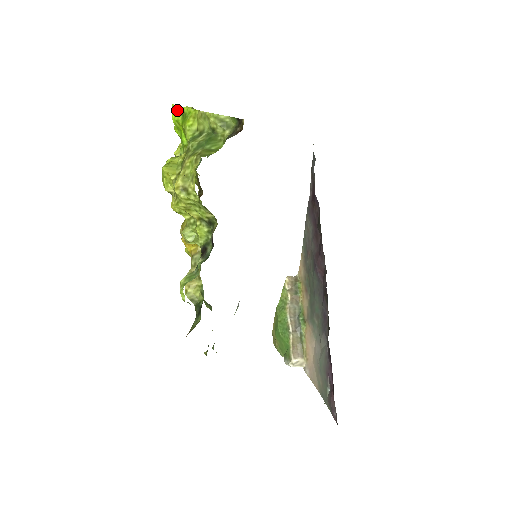
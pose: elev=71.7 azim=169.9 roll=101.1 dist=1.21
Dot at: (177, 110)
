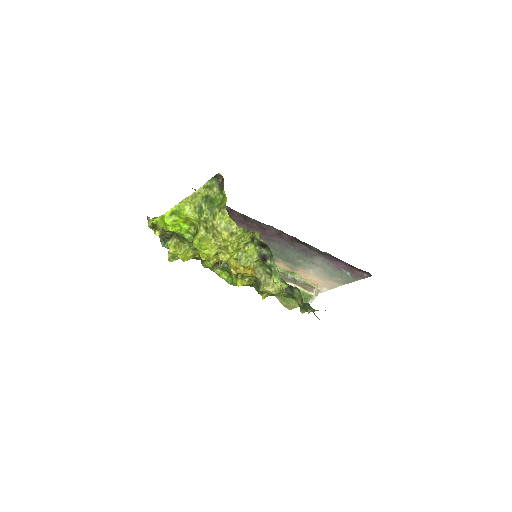
Dot at: (167, 216)
